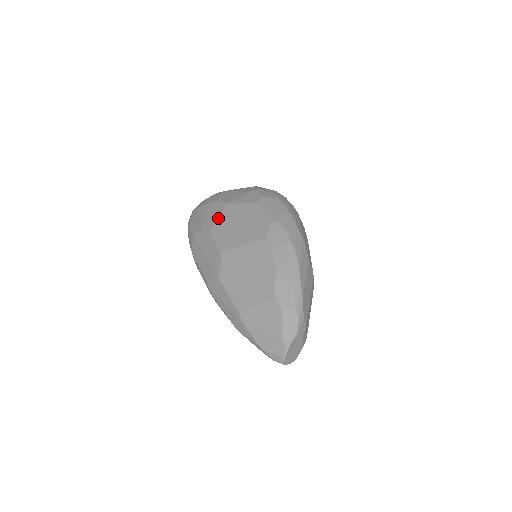
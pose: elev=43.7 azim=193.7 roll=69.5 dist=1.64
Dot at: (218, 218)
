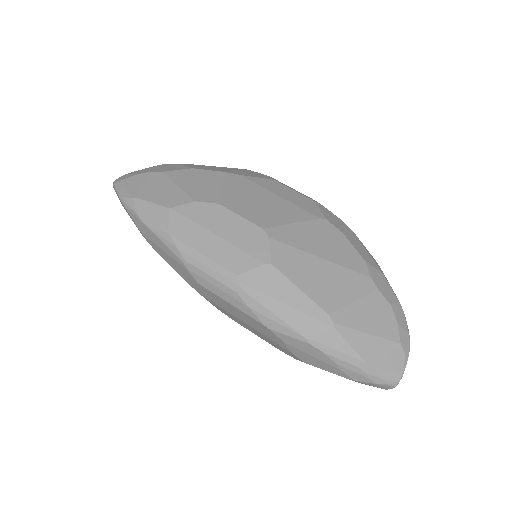
Dot at: (222, 187)
